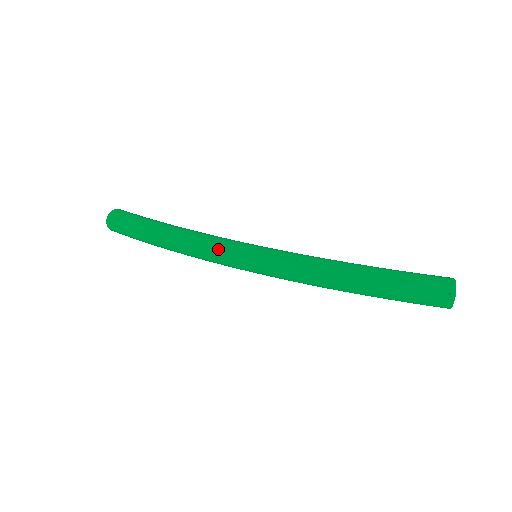
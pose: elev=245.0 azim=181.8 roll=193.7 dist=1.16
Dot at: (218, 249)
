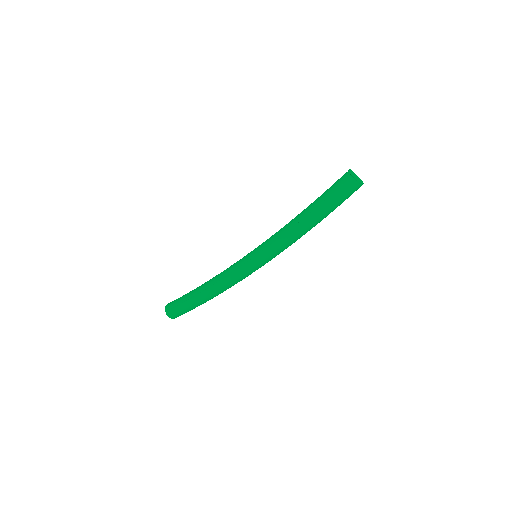
Dot at: (237, 274)
